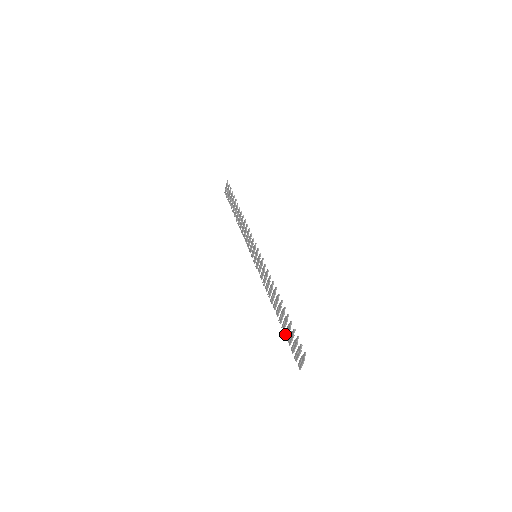
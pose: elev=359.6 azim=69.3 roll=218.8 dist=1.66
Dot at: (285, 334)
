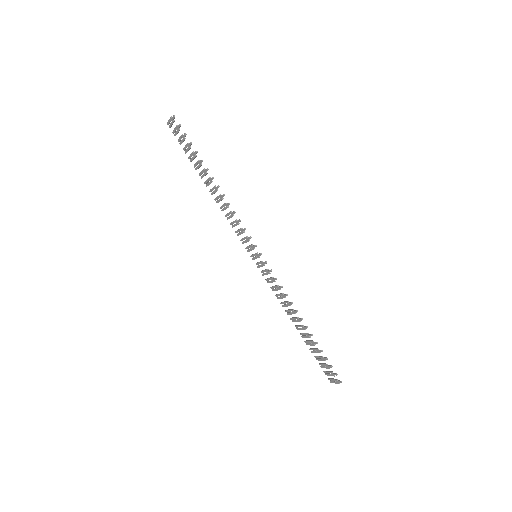
Dot at: occluded
